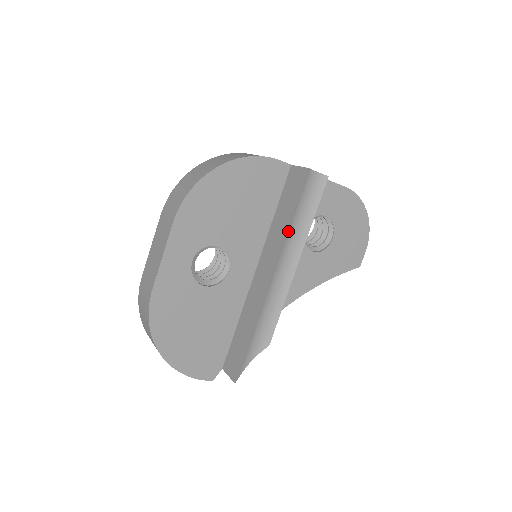
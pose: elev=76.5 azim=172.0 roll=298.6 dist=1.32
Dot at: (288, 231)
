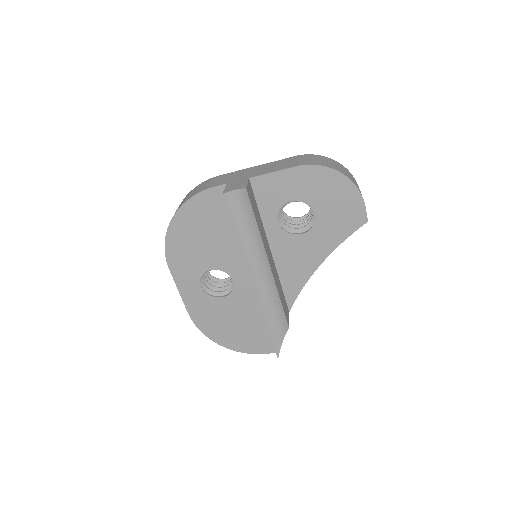
Dot at: (242, 246)
